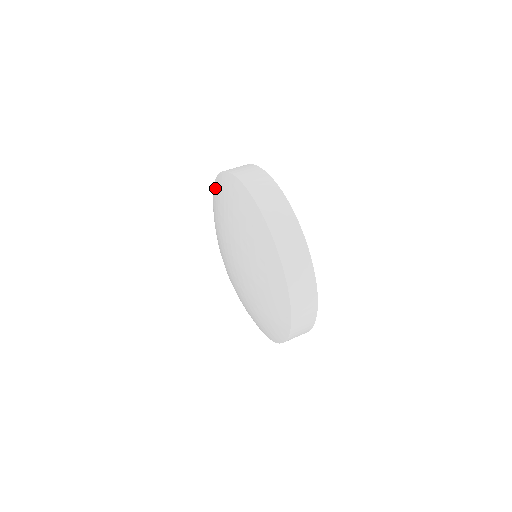
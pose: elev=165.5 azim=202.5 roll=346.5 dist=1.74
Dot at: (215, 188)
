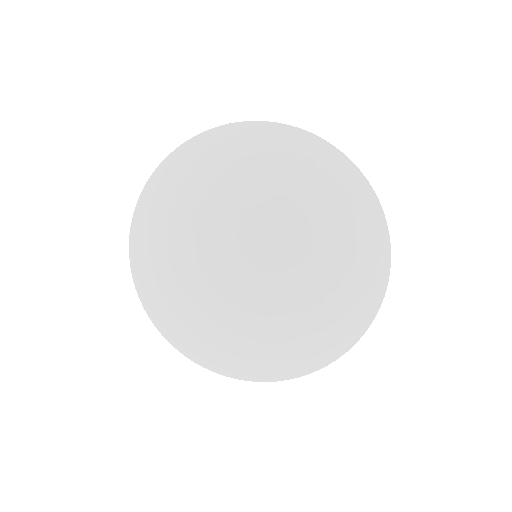
Dot at: (186, 157)
